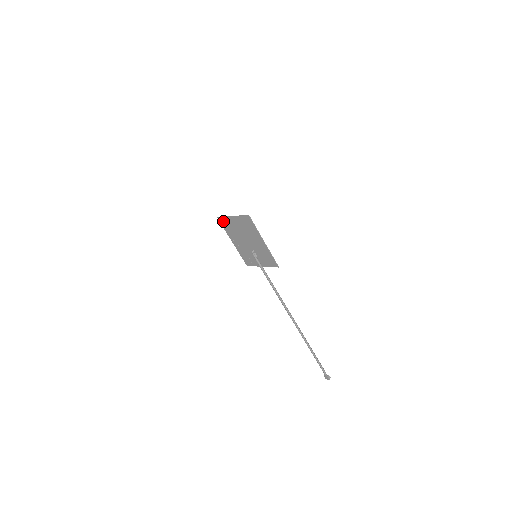
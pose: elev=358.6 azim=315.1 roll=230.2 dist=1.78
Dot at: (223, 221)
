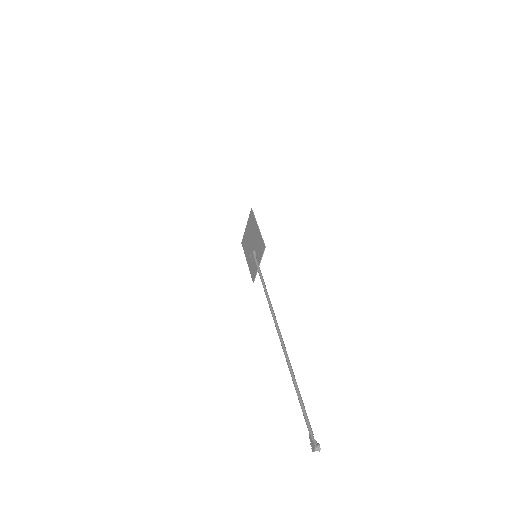
Dot at: (243, 241)
